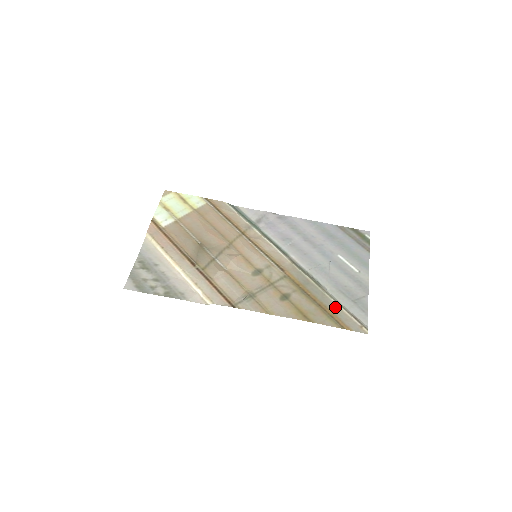
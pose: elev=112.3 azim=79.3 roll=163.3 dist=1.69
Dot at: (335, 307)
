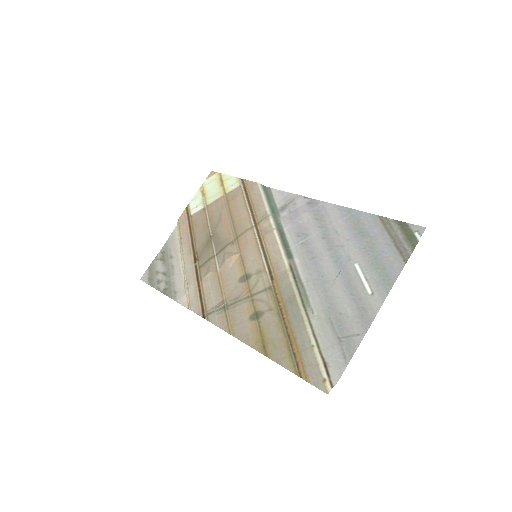
Dot at: (306, 342)
